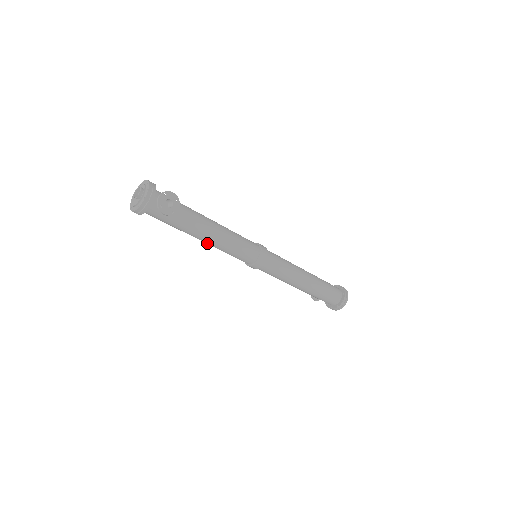
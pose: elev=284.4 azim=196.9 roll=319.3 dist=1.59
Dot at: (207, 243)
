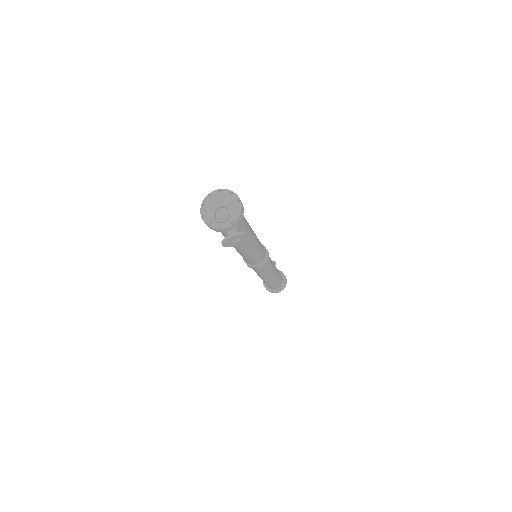
Dot at: occluded
